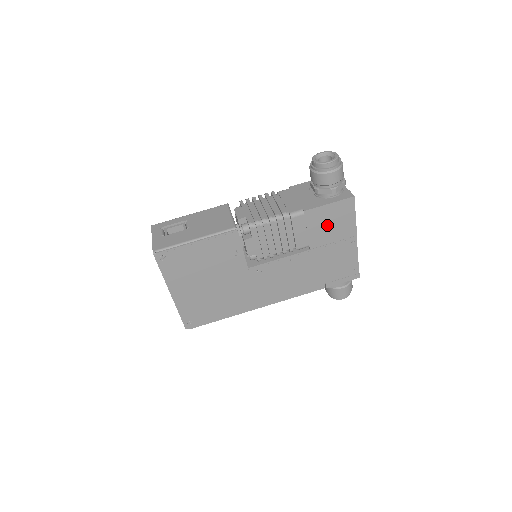
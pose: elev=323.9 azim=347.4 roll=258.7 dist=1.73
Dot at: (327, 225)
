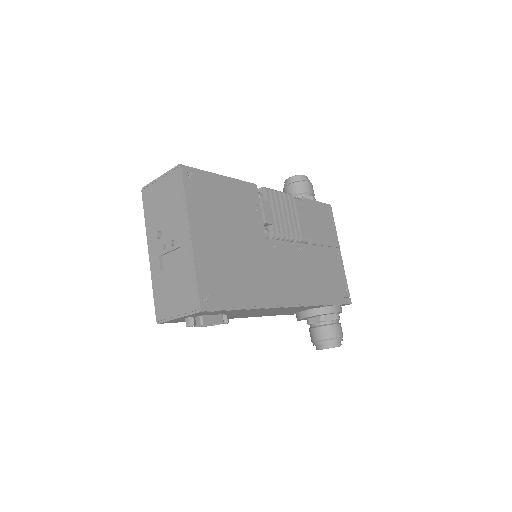
Dot at: (319, 223)
